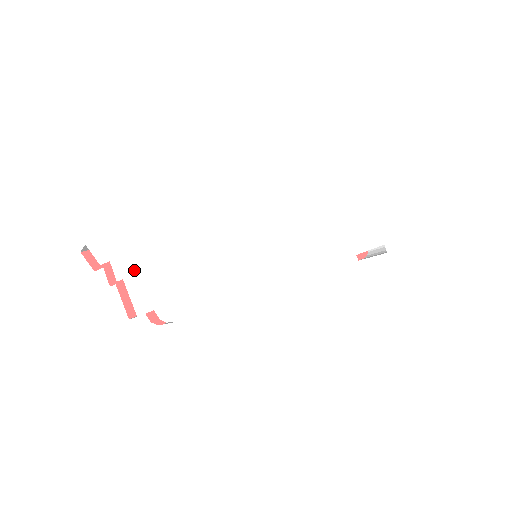
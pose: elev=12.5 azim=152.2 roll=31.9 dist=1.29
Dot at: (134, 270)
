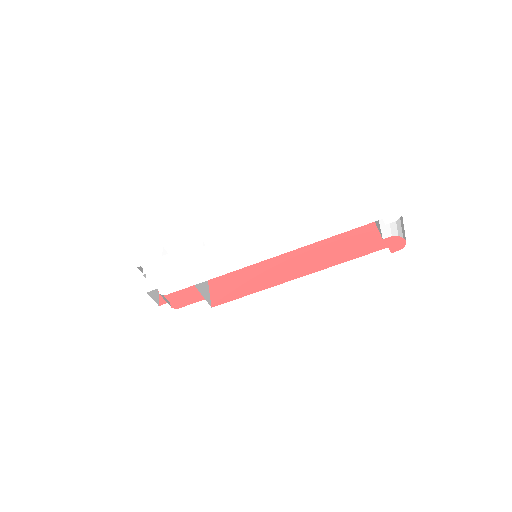
Dot at: (154, 268)
